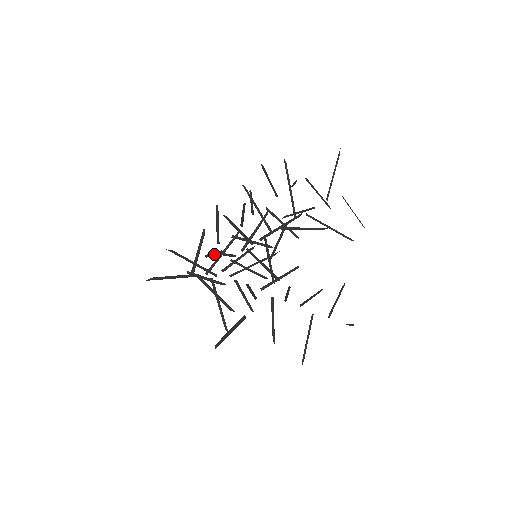
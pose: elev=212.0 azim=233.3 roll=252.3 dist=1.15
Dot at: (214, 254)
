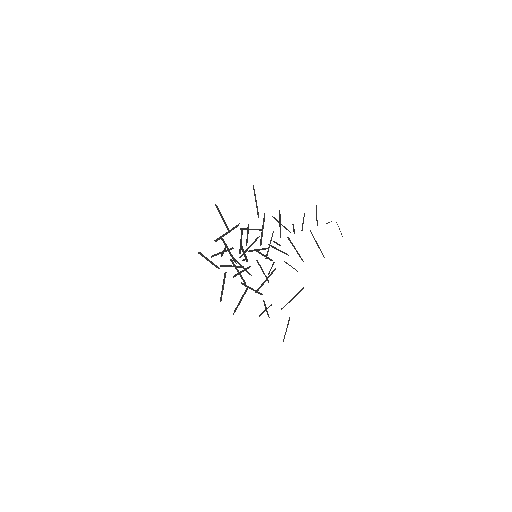
Dot at: (224, 251)
